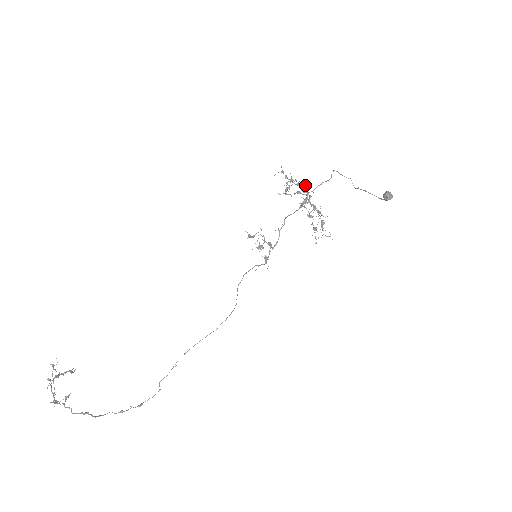
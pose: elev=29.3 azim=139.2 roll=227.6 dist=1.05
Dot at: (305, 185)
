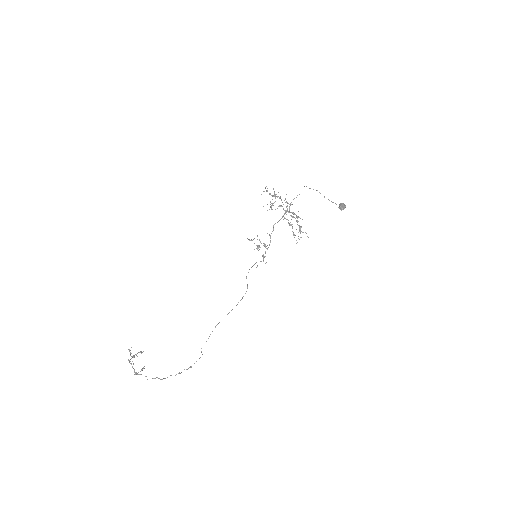
Dot at: occluded
